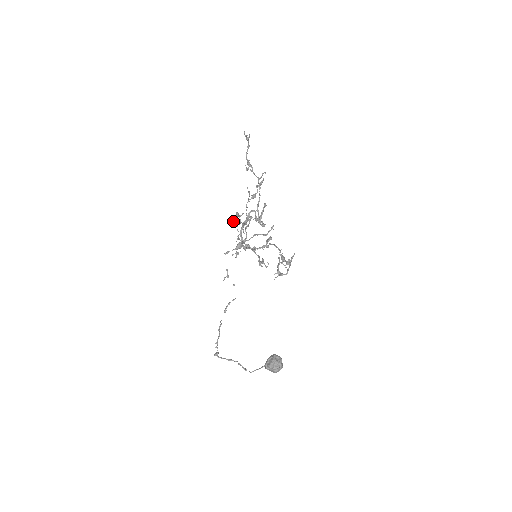
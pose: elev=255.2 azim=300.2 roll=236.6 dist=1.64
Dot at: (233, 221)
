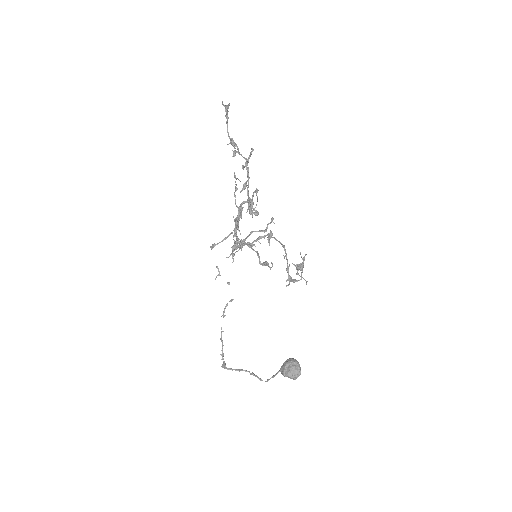
Dot at: (235, 235)
